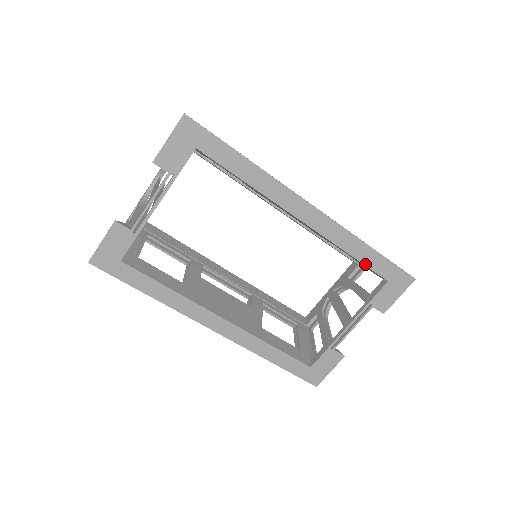
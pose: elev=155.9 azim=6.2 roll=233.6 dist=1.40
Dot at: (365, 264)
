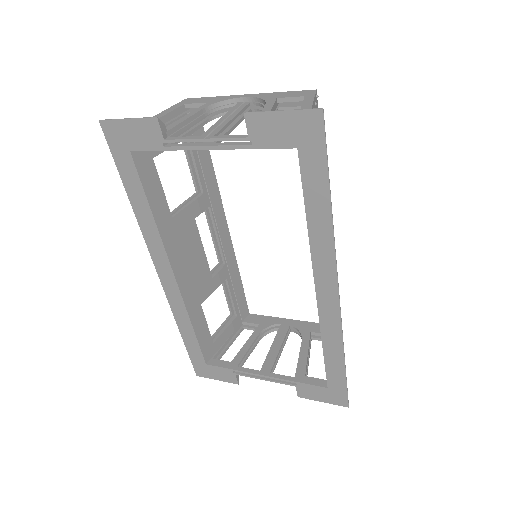
Dot at: (326, 364)
